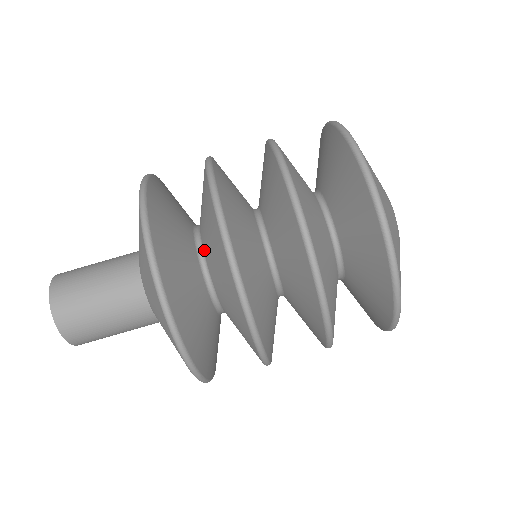
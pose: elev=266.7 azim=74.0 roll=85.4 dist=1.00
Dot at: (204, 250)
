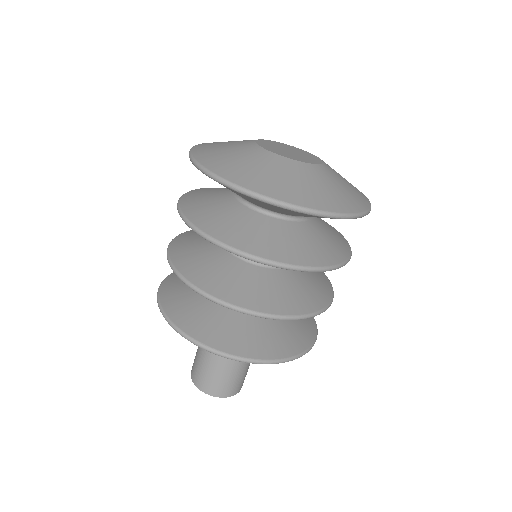
Dot at: occluded
